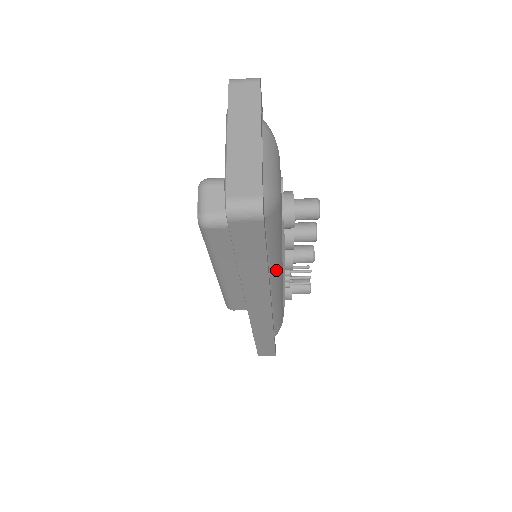
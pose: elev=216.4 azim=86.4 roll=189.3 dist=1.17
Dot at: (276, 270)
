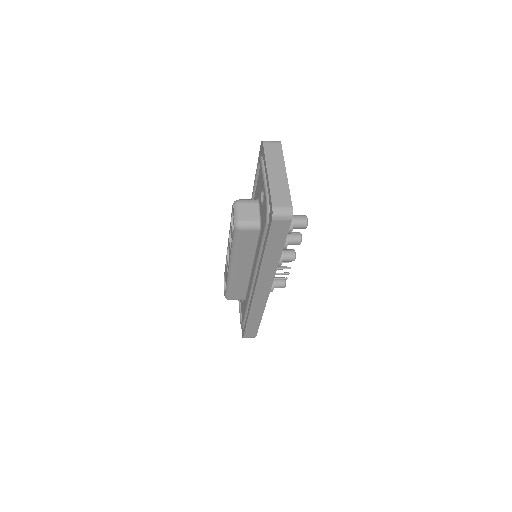
Dot at: occluded
